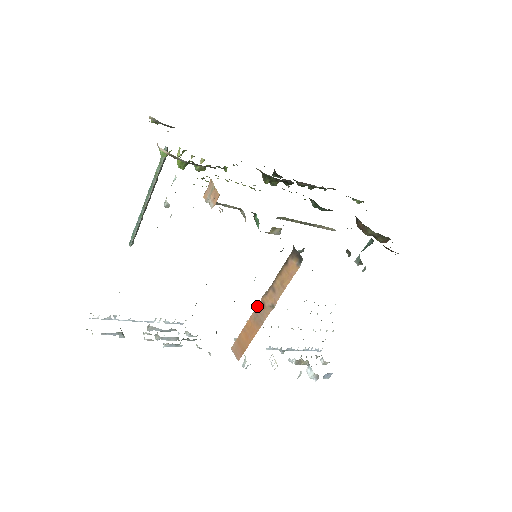
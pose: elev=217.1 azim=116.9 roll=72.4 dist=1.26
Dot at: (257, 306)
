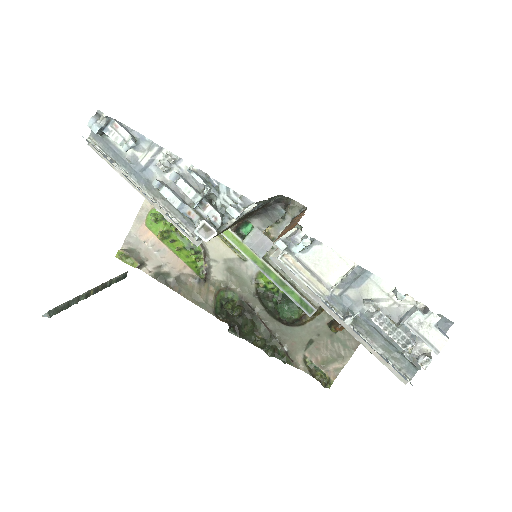
Dot at: (284, 229)
